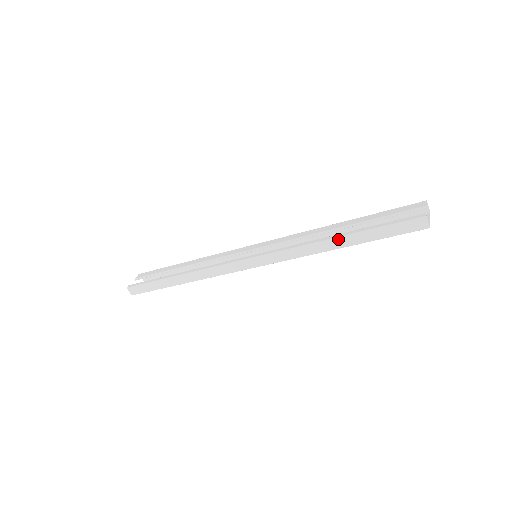
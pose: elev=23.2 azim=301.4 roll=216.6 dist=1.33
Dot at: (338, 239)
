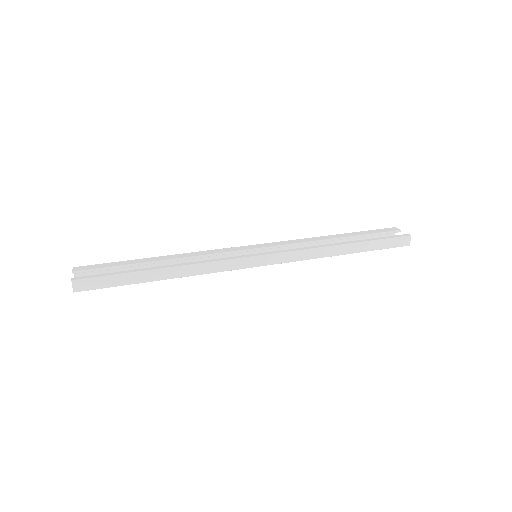
Dot at: (347, 245)
